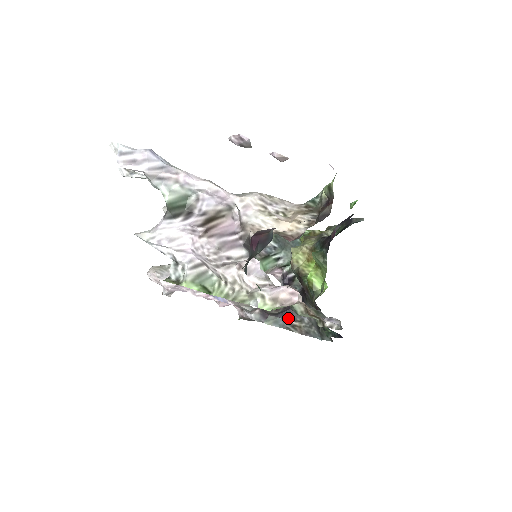
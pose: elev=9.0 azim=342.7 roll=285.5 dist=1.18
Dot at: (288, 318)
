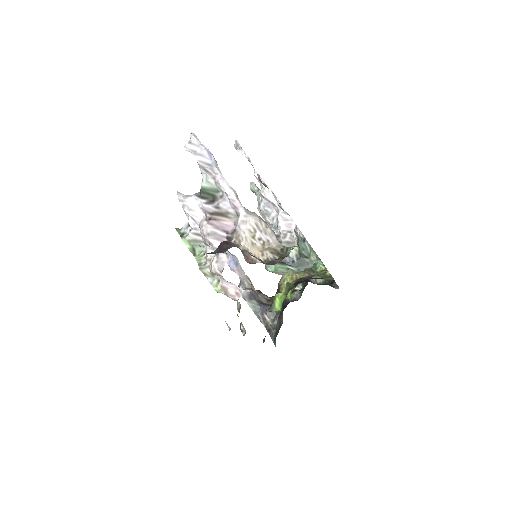
Dot at: (265, 311)
